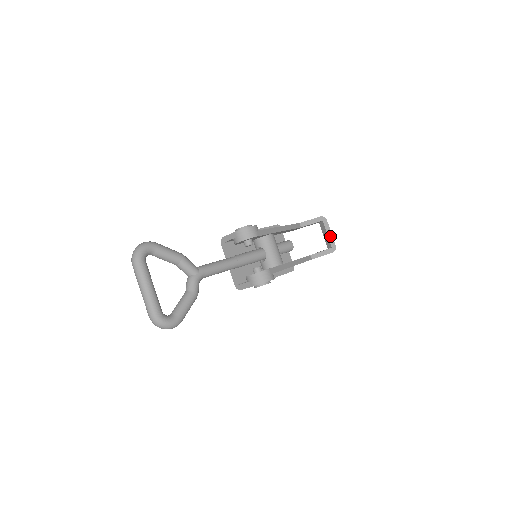
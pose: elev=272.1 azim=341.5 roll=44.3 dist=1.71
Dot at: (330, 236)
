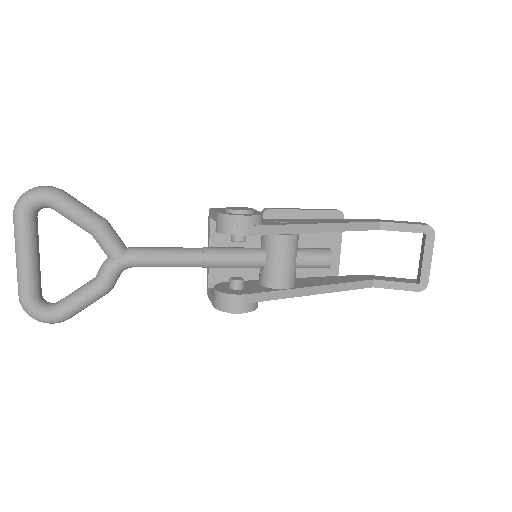
Dot at: (426, 264)
